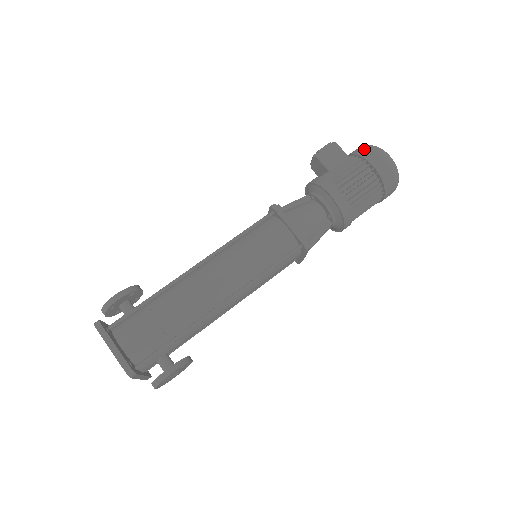
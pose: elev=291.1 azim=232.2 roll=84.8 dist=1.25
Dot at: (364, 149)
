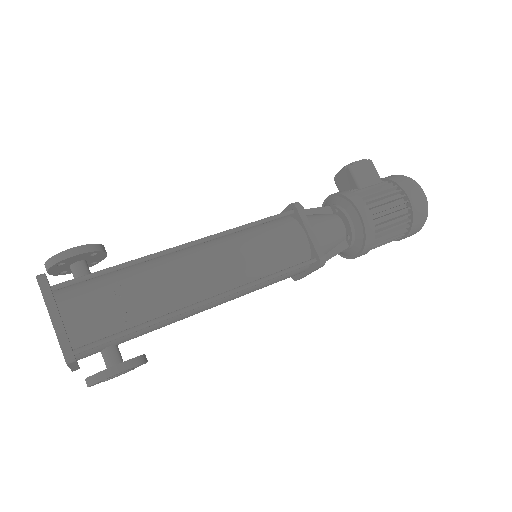
Dot at: (401, 178)
